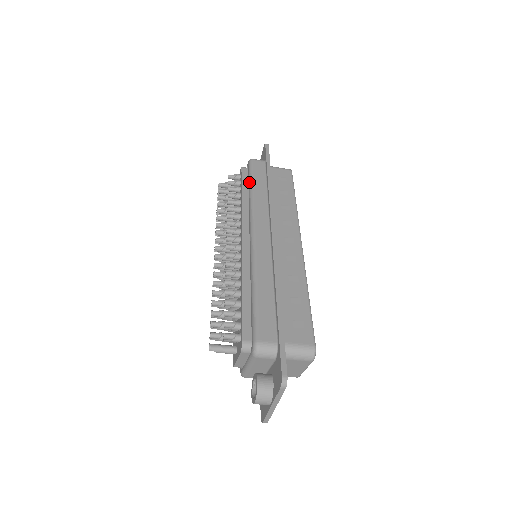
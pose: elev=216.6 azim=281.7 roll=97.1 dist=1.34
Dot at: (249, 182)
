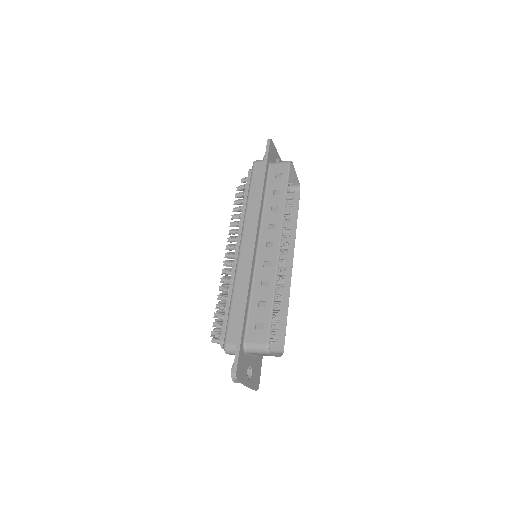
Dot at: occluded
